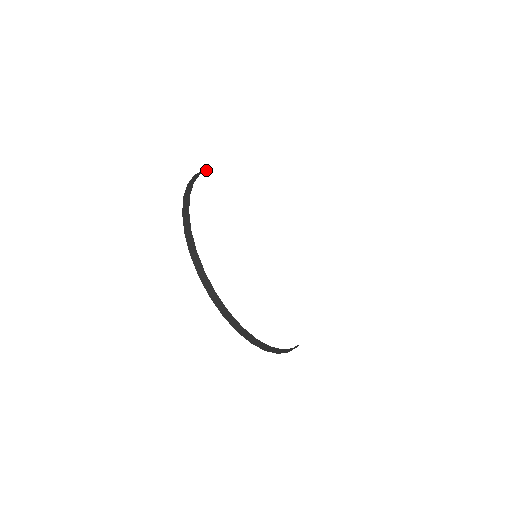
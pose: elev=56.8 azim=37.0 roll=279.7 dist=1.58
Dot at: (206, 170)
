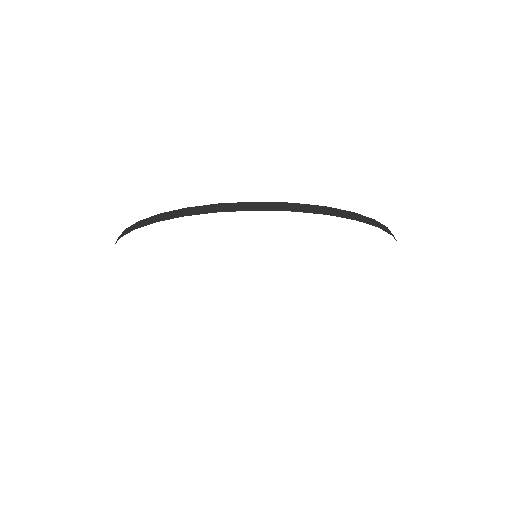
Dot at: occluded
